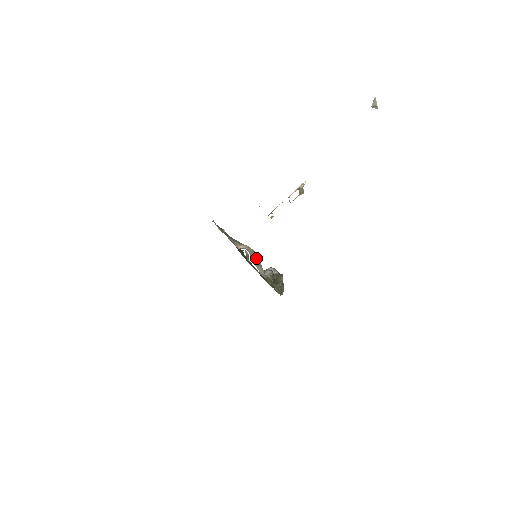
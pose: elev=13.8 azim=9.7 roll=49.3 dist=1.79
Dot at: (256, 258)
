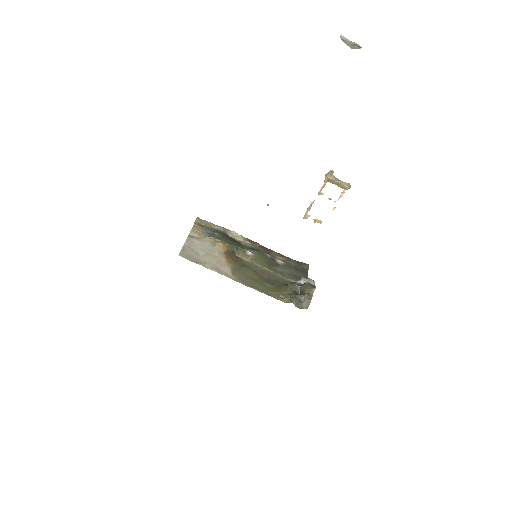
Dot at: (209, 247)
